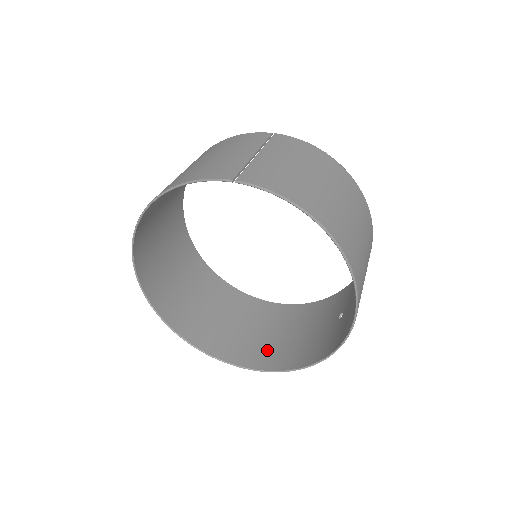
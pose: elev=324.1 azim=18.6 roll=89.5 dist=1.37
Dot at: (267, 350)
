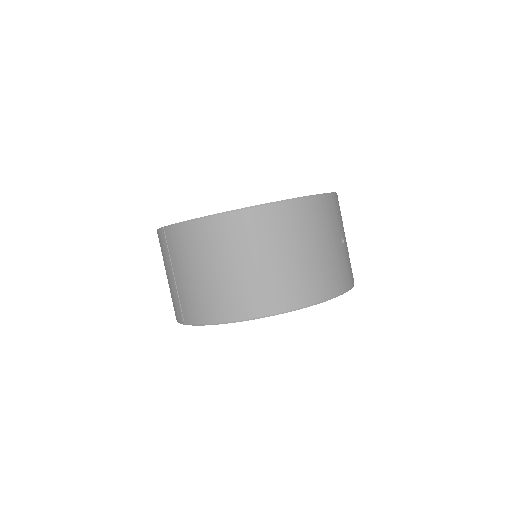
Dot at: occluded
